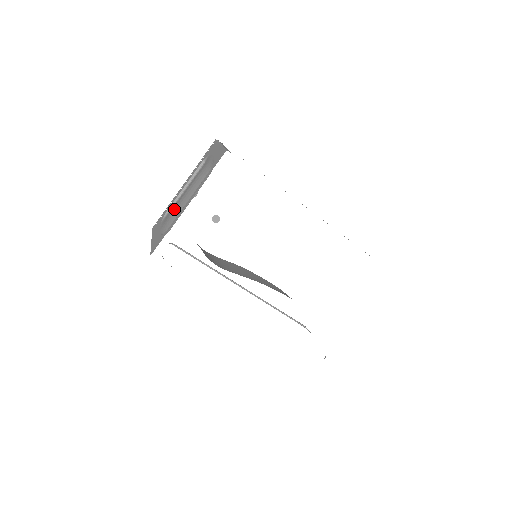
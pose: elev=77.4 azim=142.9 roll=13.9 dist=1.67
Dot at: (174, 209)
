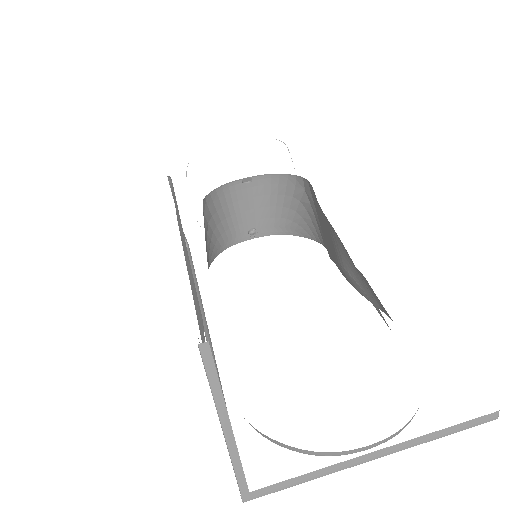
Dot at: occluded
